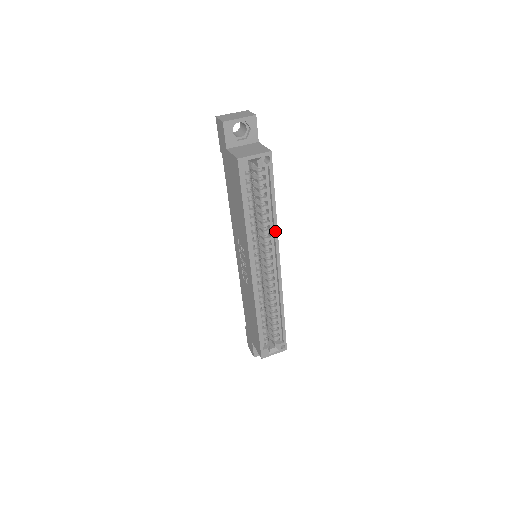
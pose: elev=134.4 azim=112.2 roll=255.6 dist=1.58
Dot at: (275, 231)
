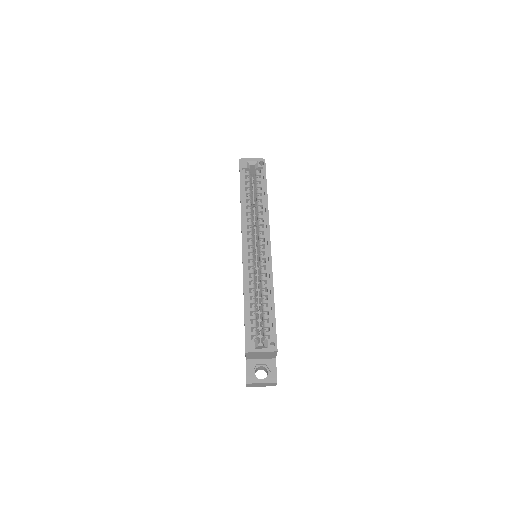
Dot at: (266, 214)
